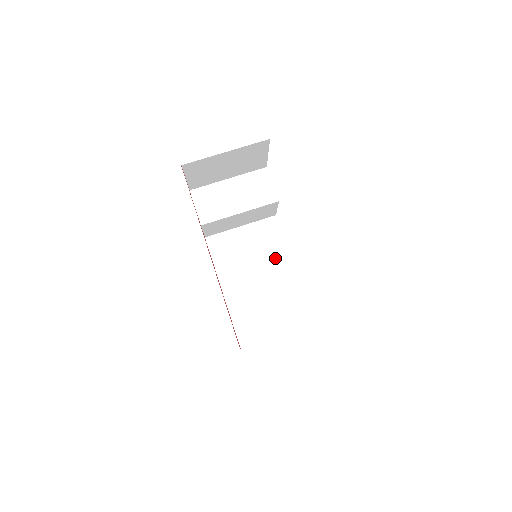
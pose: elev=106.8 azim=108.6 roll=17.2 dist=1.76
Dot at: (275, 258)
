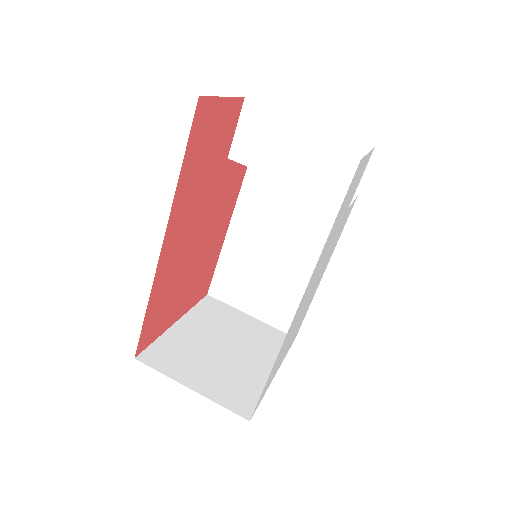
Dot at: (312, 243)
